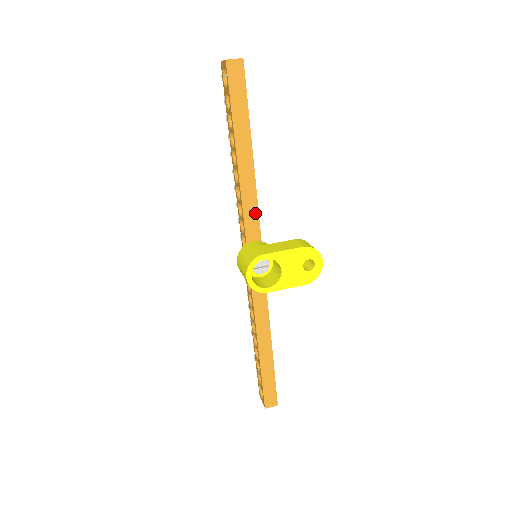
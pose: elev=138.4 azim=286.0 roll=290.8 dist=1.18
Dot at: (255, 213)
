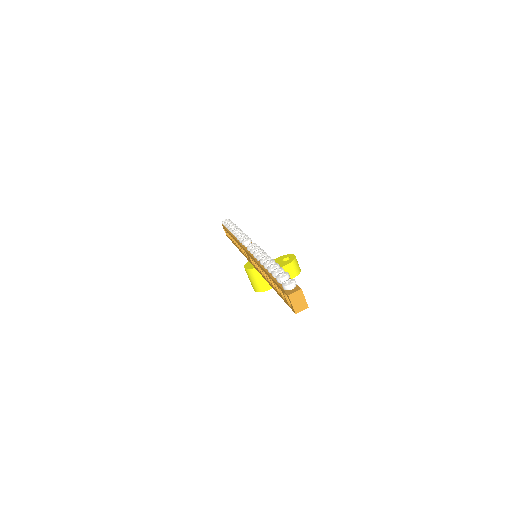
Dot at: occluded
